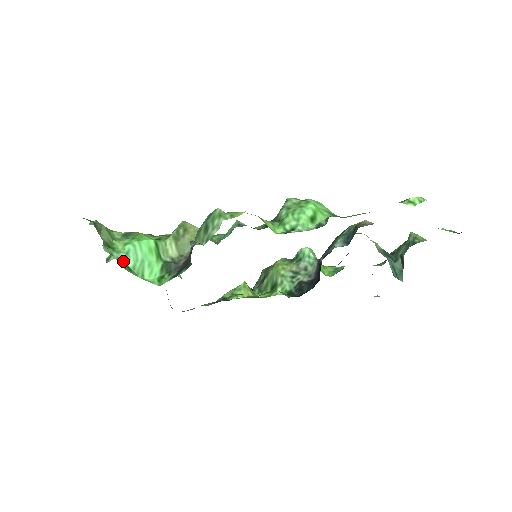
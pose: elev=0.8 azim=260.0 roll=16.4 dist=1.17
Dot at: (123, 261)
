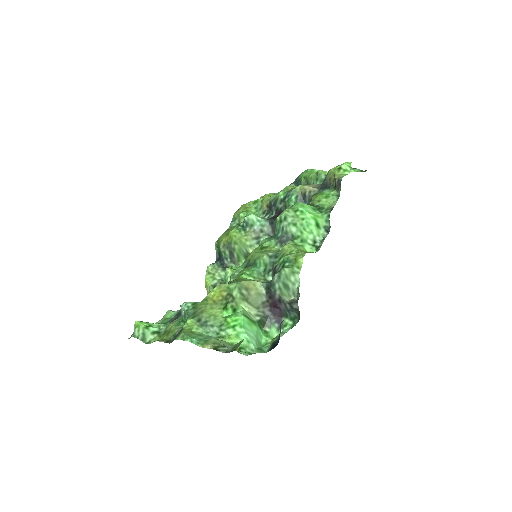
Dot at: (254, 349)
